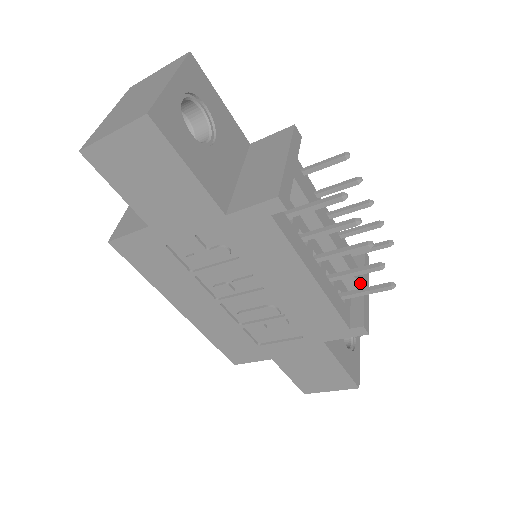
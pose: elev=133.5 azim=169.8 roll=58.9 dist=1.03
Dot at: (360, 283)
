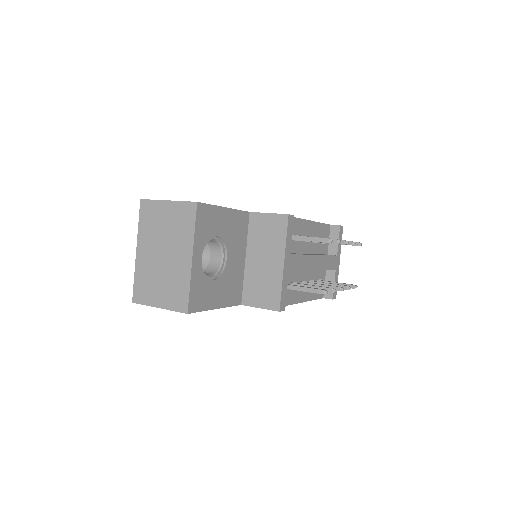
Dot at: (333, 267)
